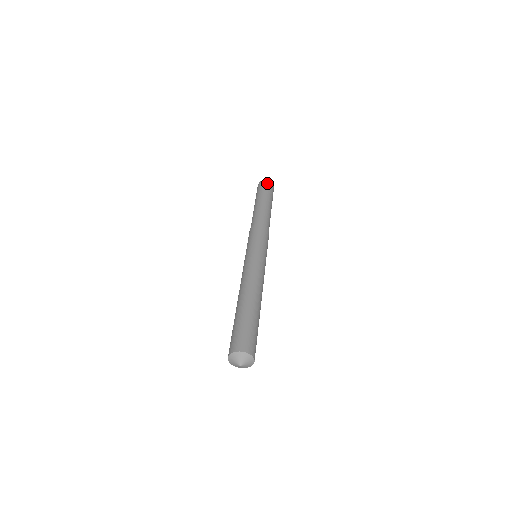
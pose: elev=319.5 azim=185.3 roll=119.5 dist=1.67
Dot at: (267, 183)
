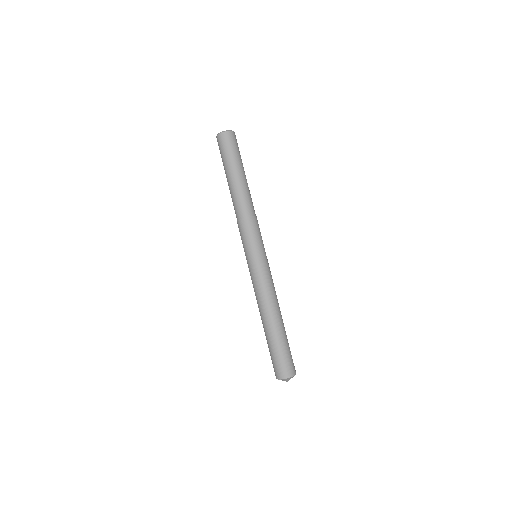
Dot at: (222, 140)
